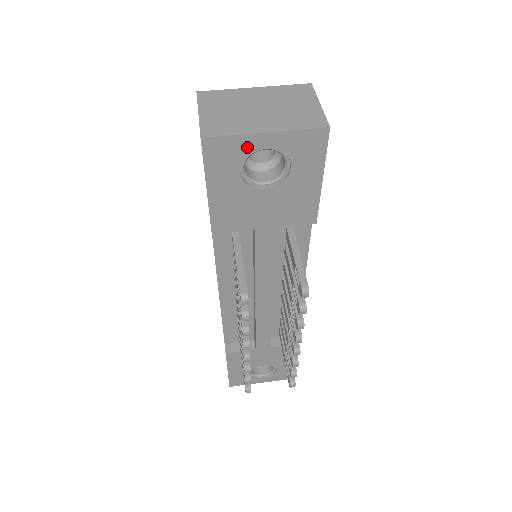
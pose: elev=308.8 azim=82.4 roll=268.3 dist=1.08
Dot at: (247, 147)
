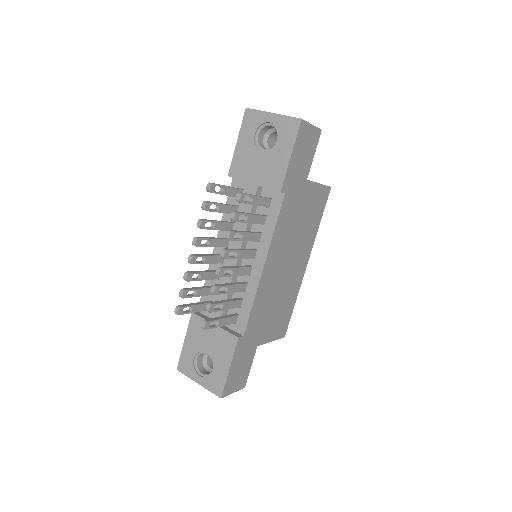
Dot at: (262, 120)
